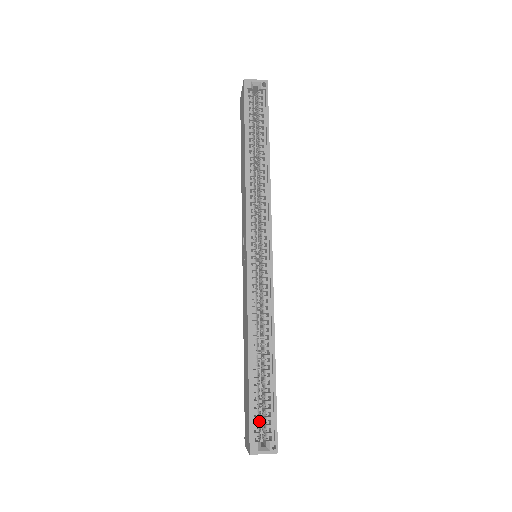
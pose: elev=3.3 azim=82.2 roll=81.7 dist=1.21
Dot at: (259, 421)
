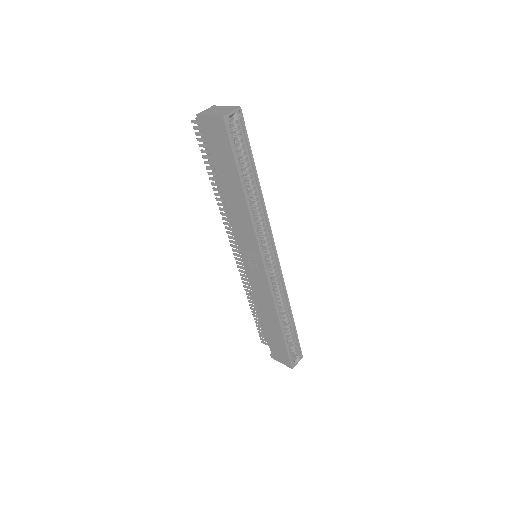
Dot at: (290, 350)
